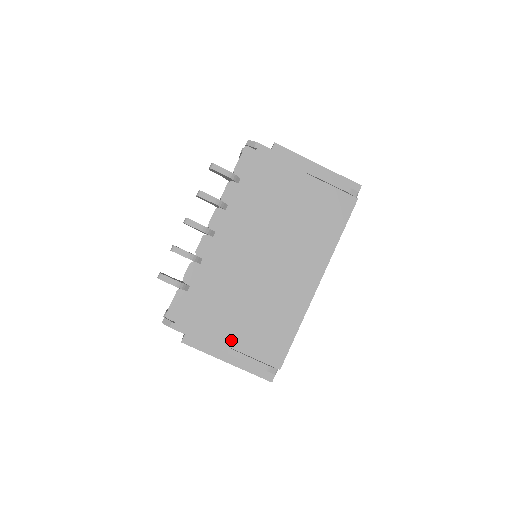
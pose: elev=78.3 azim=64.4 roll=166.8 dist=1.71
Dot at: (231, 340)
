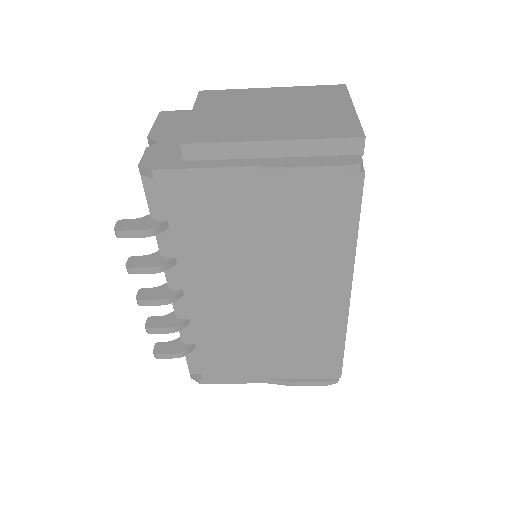
Dot at: (271, 374)
